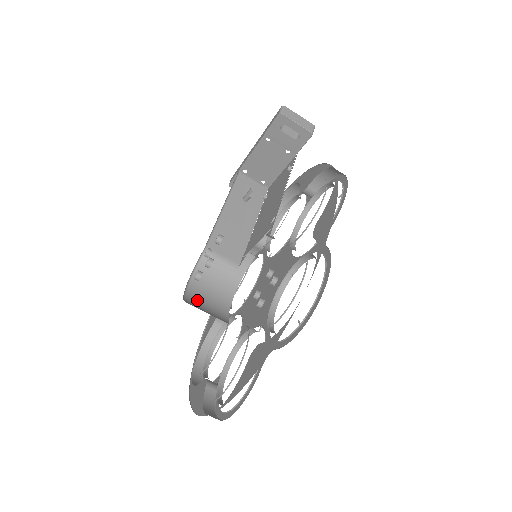
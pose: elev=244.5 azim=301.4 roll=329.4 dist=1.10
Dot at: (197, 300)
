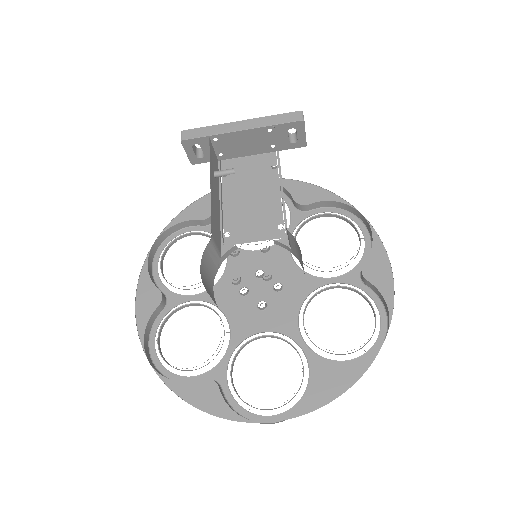
Dot at: occluded
